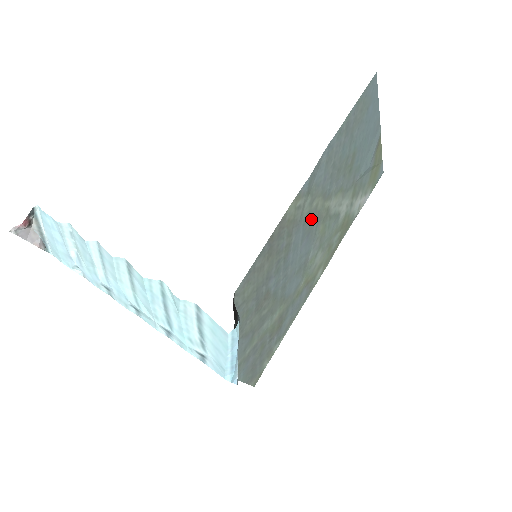
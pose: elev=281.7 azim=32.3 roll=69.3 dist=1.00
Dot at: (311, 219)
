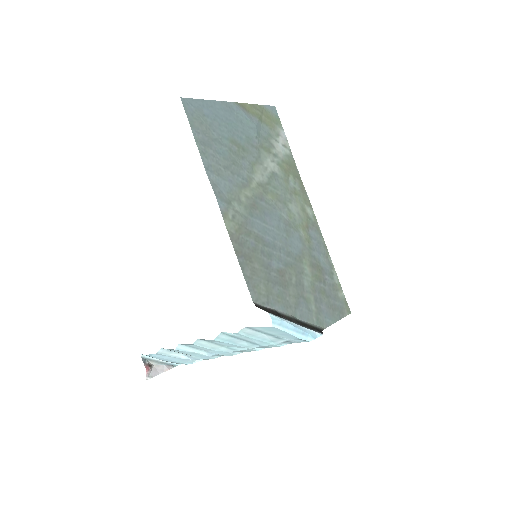
Dot at: (254, 206)
